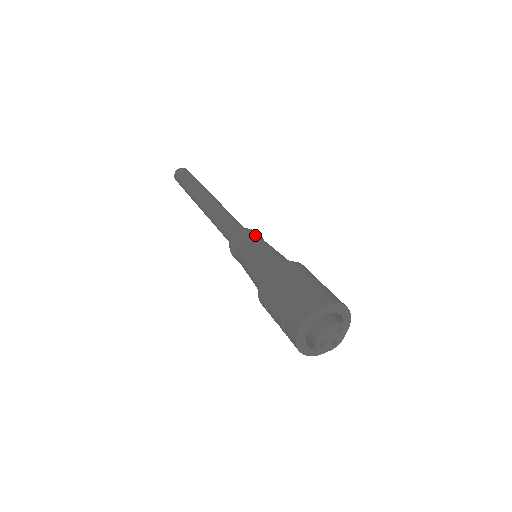
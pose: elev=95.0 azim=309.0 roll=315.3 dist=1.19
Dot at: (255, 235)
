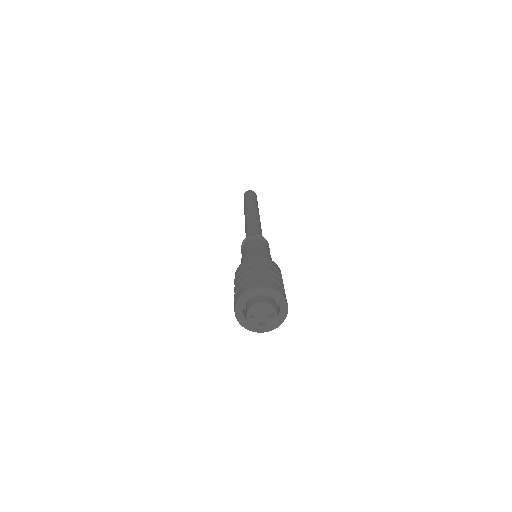
Dot at: (266, 243)
